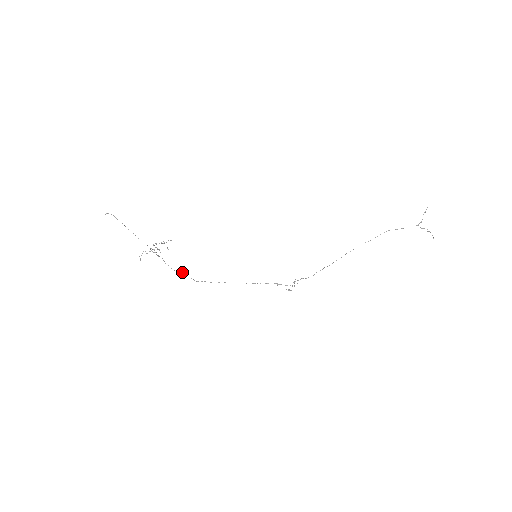
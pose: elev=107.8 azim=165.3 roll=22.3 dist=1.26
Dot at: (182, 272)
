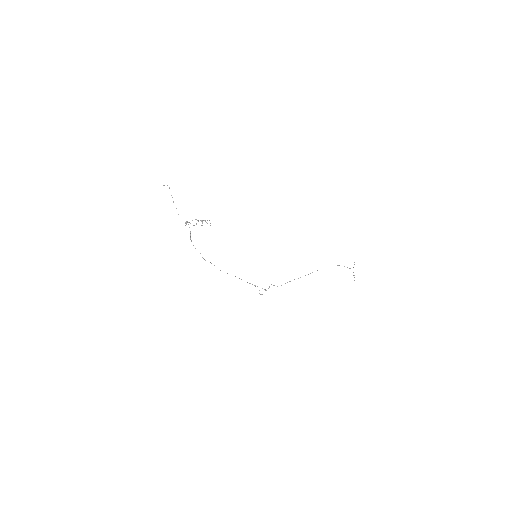
Dot at: occluded
